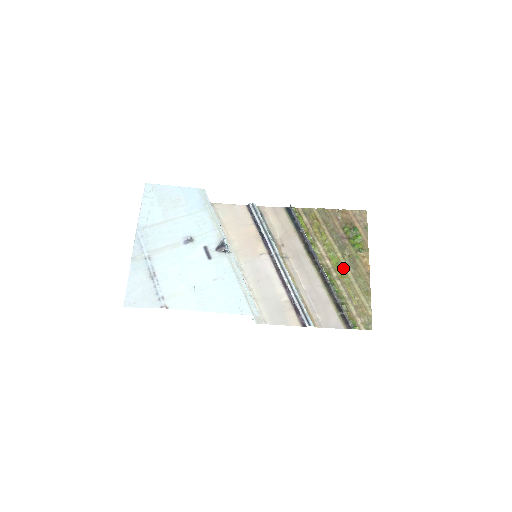
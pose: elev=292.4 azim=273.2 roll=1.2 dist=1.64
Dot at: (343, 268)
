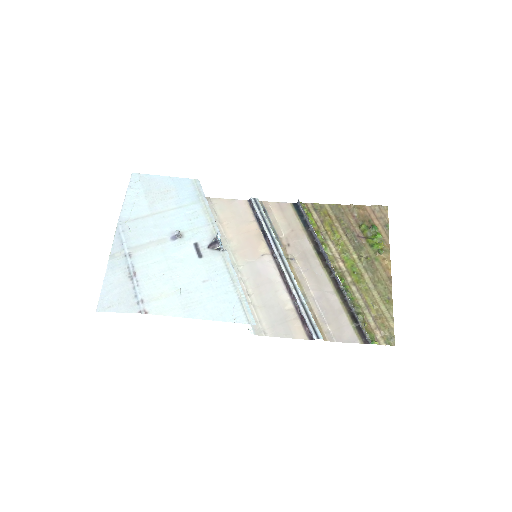
Dot at: (359, 272)
